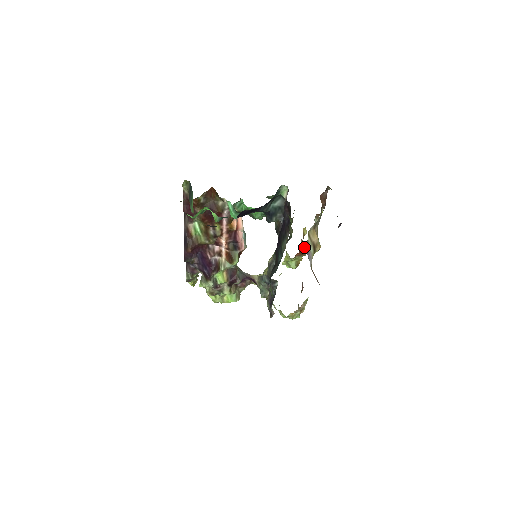
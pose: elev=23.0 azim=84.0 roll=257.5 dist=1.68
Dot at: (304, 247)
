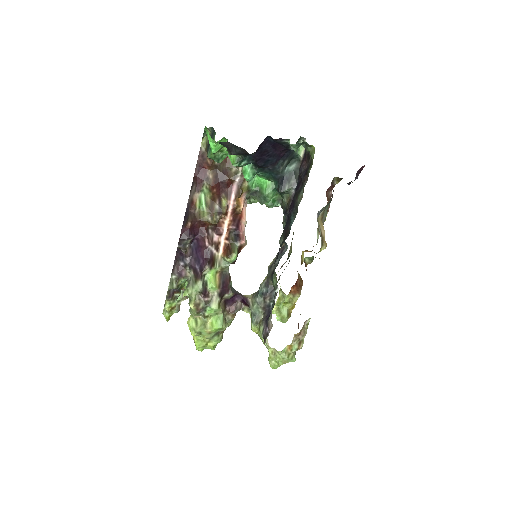
Dot at: (305, 263)
